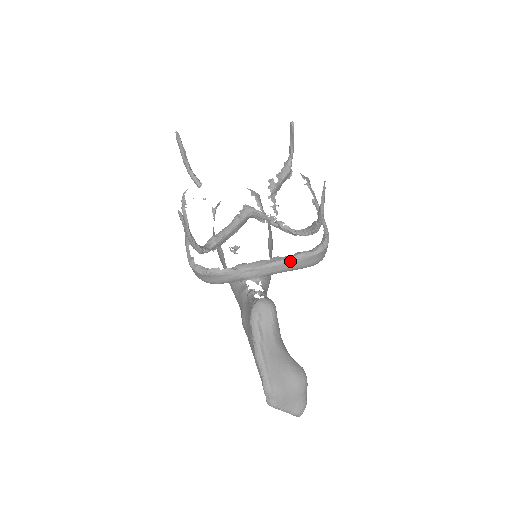
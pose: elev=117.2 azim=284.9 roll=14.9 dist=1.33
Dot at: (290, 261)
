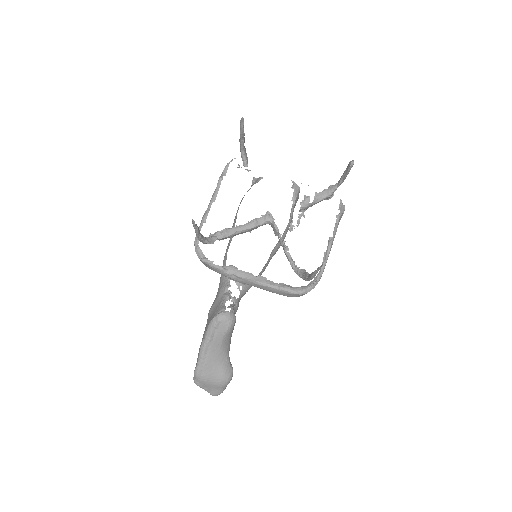
Dot at: (272, 288)
